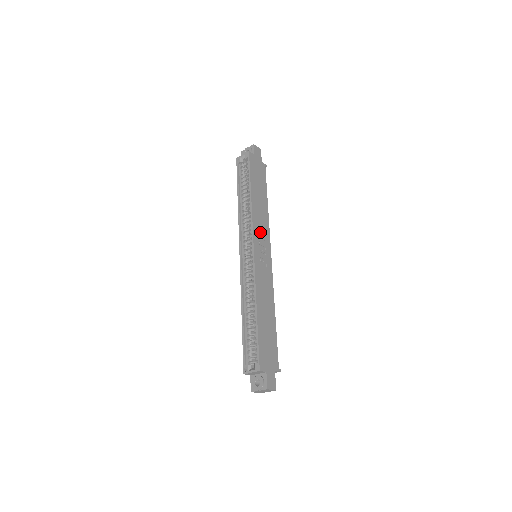
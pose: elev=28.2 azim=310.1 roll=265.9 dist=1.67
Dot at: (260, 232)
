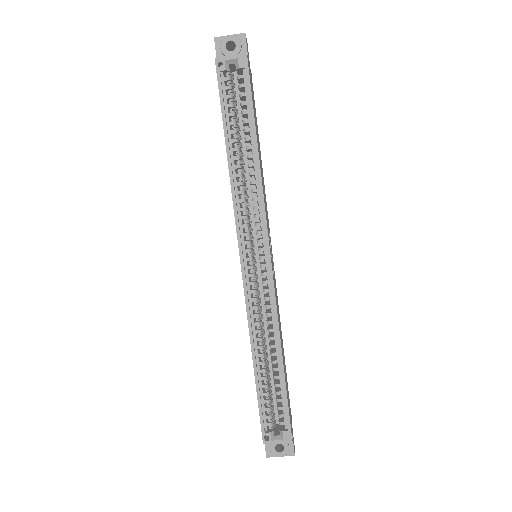
Dot at: (267, 219)
